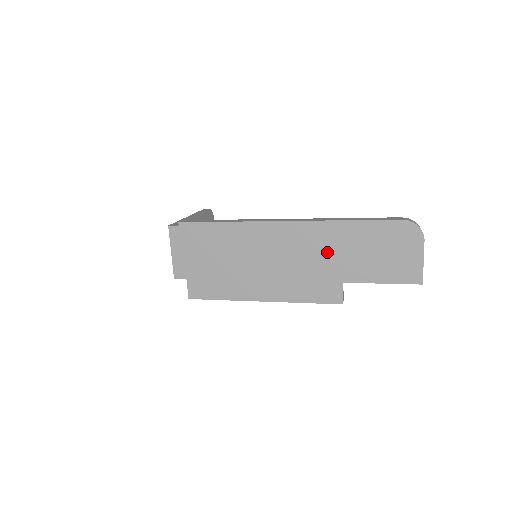
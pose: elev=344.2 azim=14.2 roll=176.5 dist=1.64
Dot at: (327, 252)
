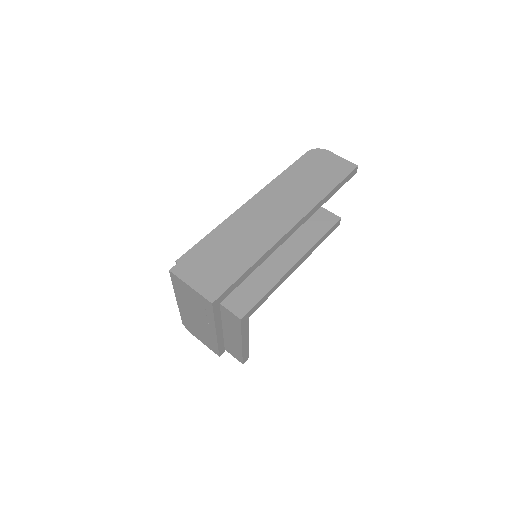
Dot at: (293, 193)
